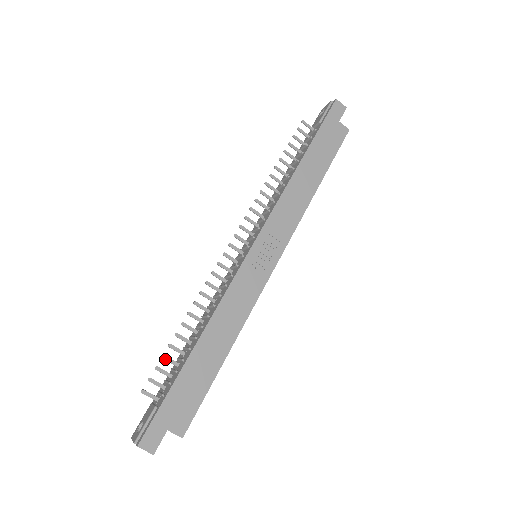
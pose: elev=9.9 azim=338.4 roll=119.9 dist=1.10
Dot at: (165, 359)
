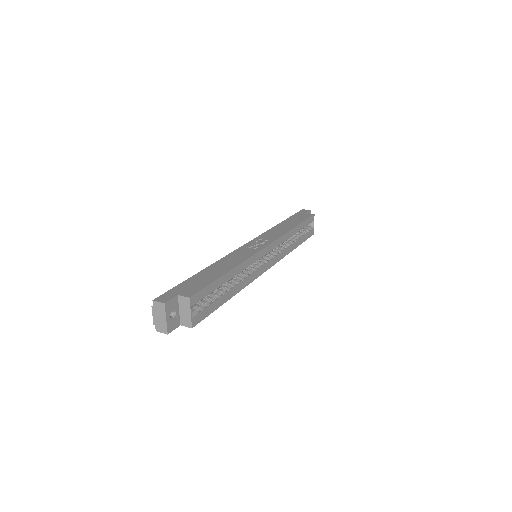
Dot at: occluded
